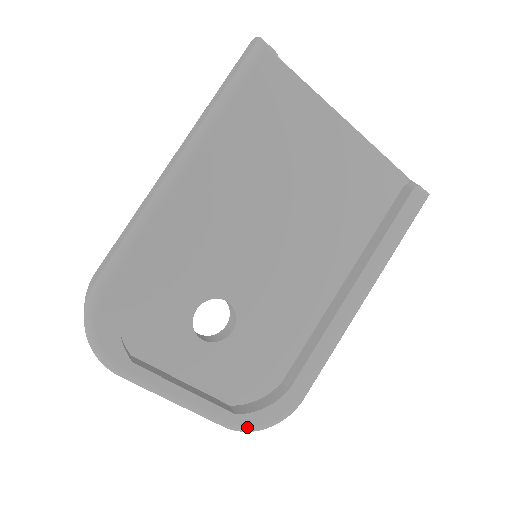
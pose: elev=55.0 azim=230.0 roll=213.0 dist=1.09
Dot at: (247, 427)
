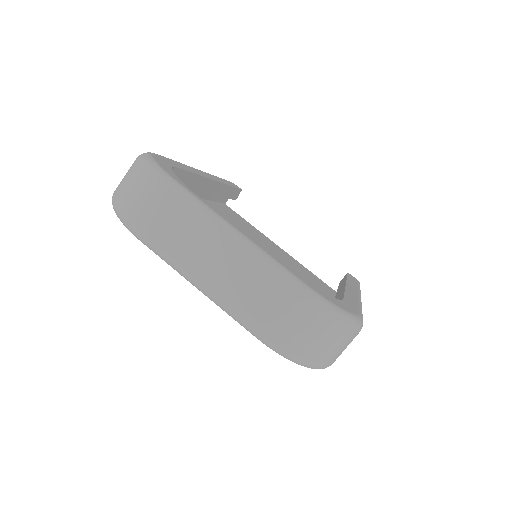
Dot at: (321, 296)
